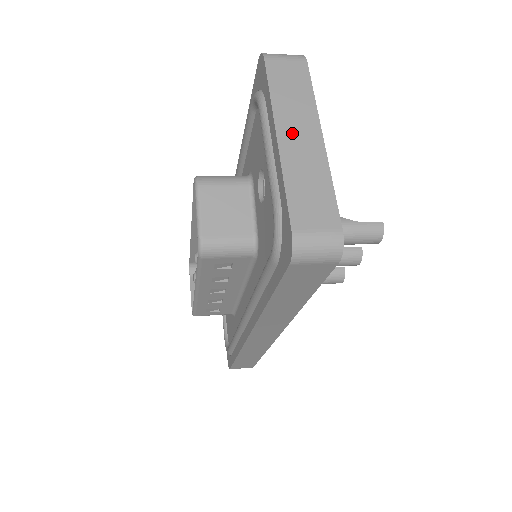
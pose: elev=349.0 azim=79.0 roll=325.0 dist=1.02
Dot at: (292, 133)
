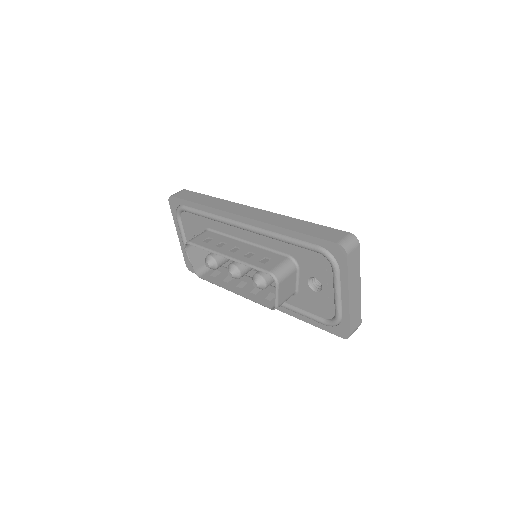
Dot at: (353, 292)
